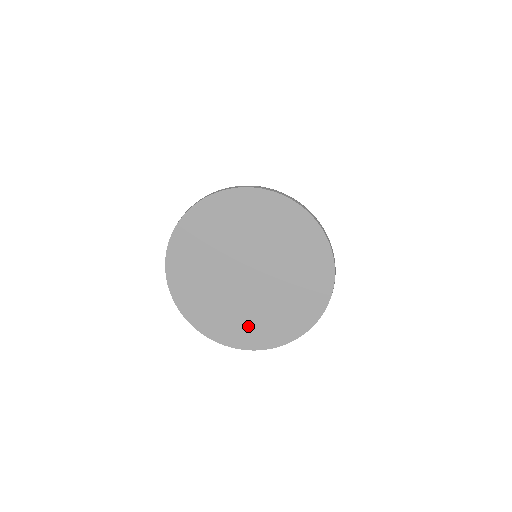
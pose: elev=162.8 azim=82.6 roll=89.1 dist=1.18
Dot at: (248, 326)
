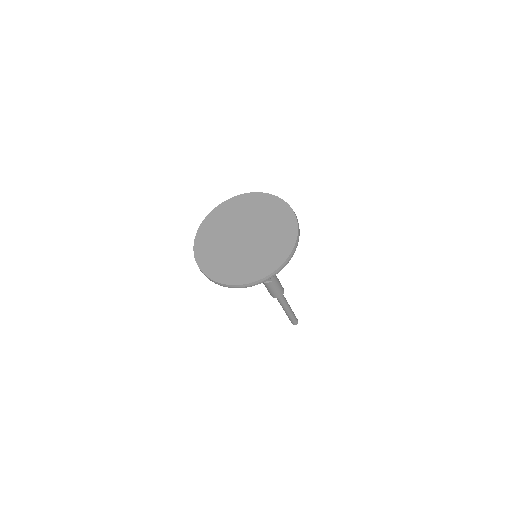
Dot at: (241, 268)
